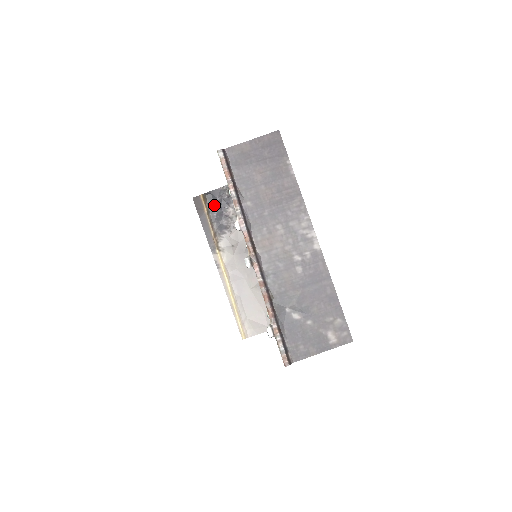
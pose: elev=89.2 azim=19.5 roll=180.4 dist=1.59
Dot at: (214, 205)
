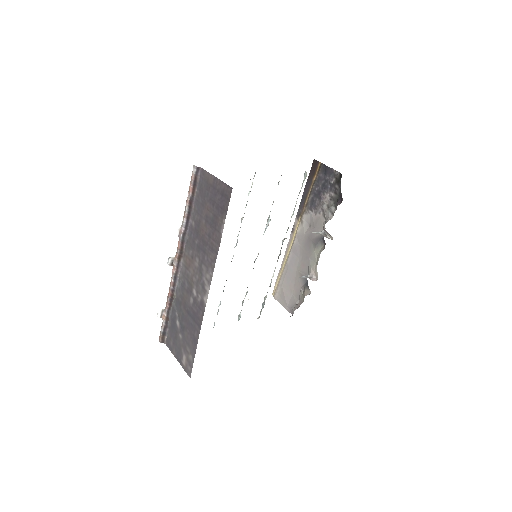
Dot at: (321, 180)
